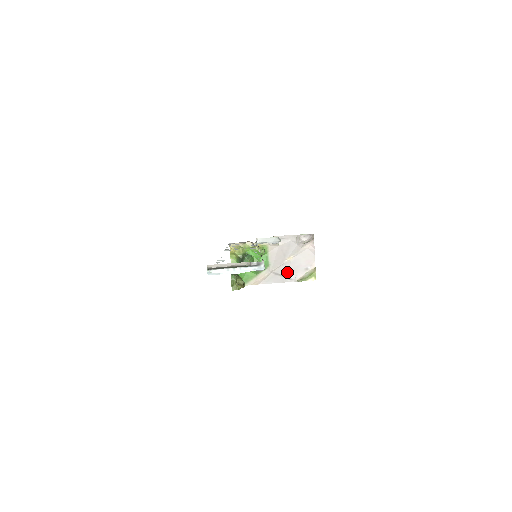
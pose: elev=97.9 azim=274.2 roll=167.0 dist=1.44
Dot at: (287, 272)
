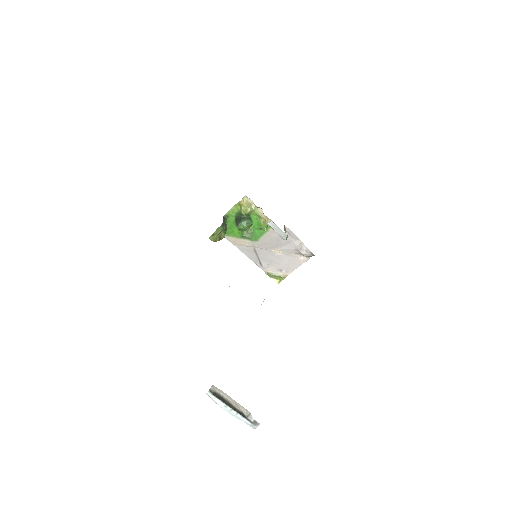
Dot at: (265, 258)
